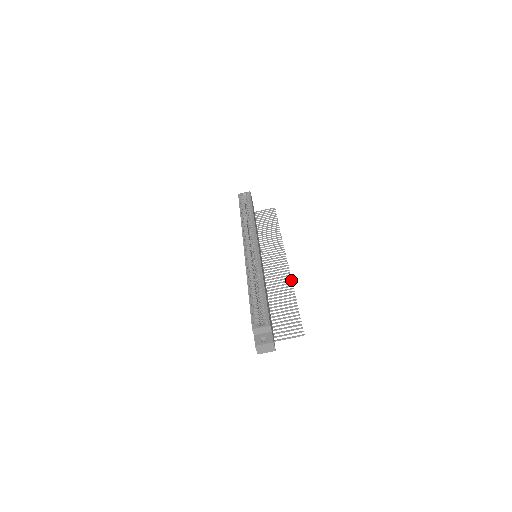
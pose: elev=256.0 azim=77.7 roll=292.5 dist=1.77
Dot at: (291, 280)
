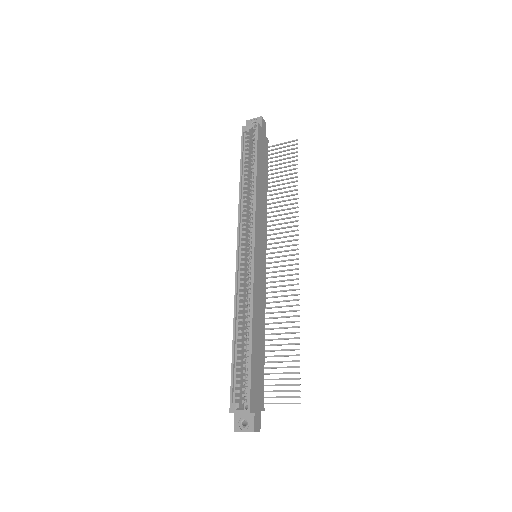
Dot at: (298, 300)
